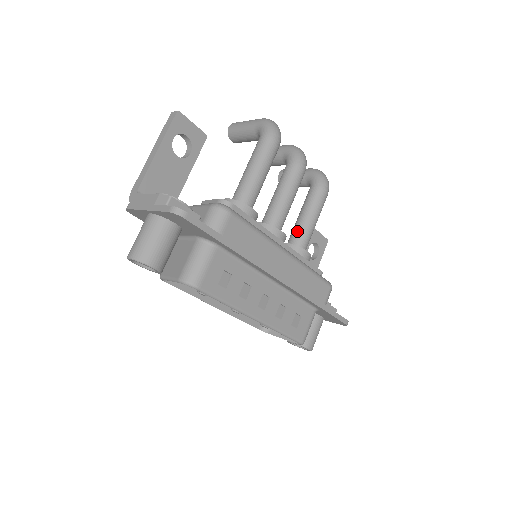
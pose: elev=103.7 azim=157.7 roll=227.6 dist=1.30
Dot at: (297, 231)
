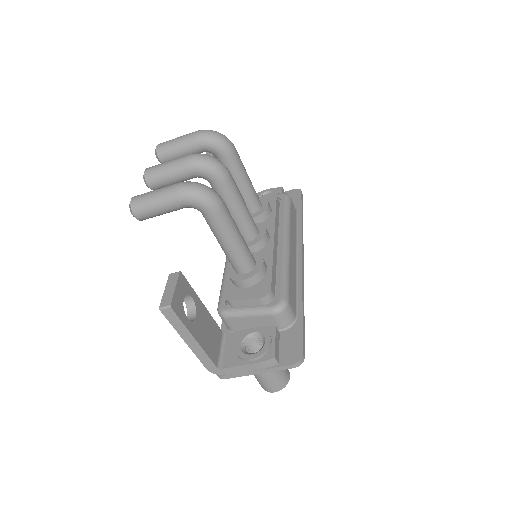
Dot at: (247, 201)
